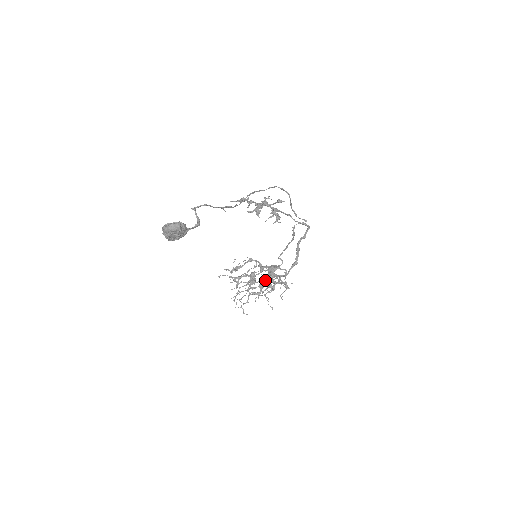
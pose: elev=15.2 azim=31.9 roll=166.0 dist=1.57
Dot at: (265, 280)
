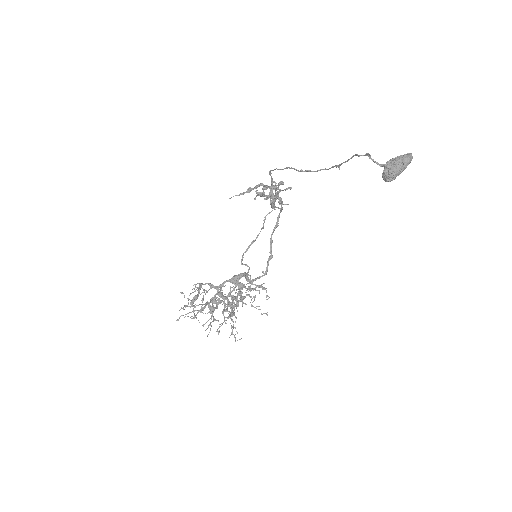
Dot at: (240, 292)
